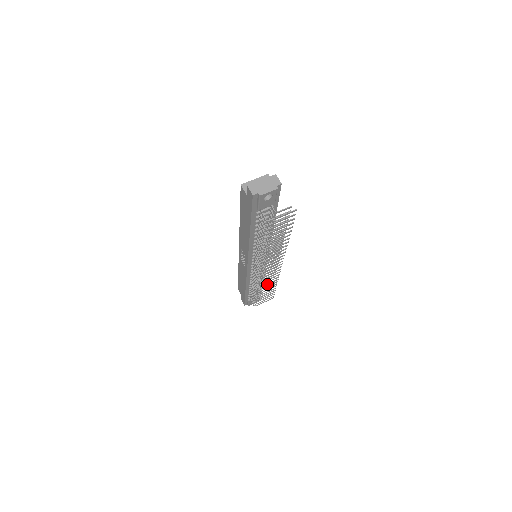
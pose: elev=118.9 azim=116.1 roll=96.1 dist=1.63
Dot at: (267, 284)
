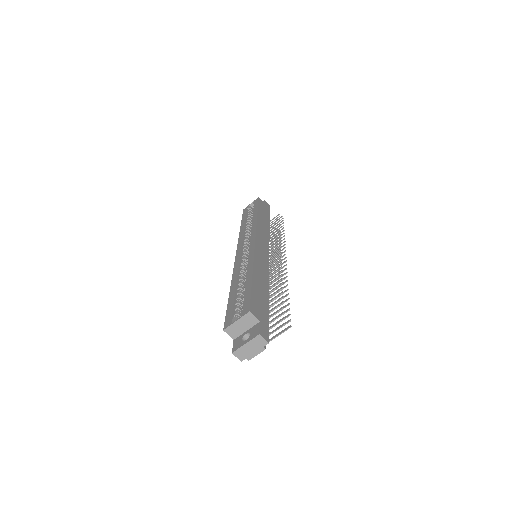
Dot at: (274, 246)
